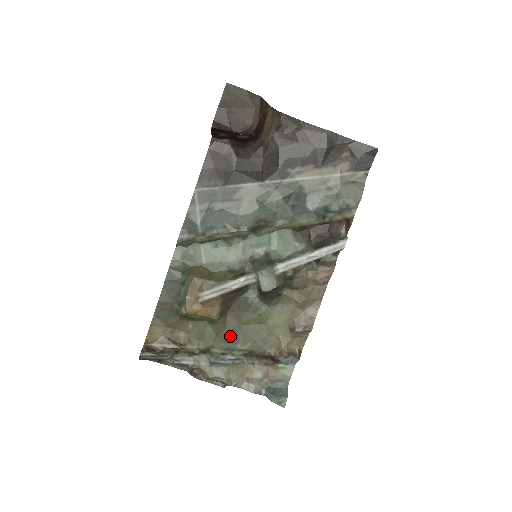
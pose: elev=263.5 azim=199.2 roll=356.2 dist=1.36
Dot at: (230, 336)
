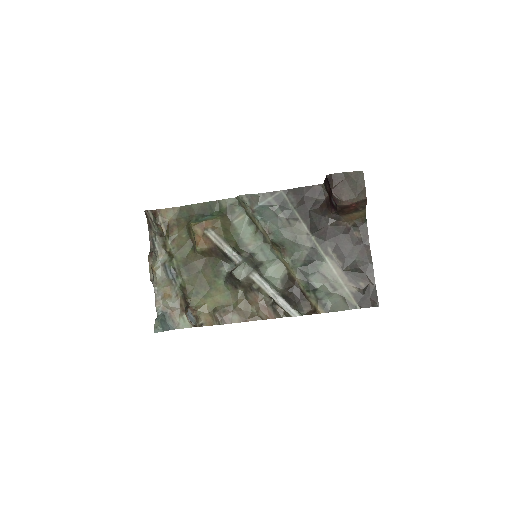
Dot at: (190, 267)
